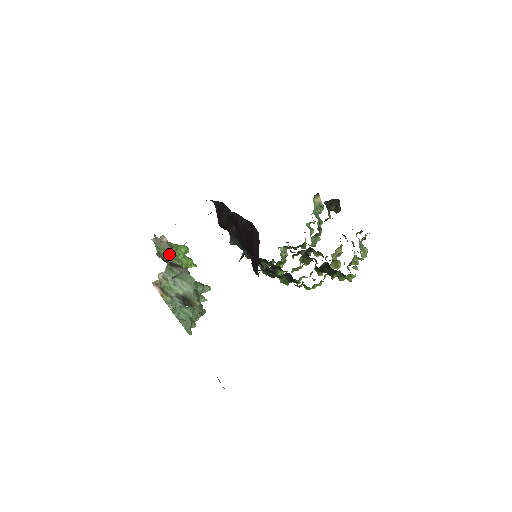
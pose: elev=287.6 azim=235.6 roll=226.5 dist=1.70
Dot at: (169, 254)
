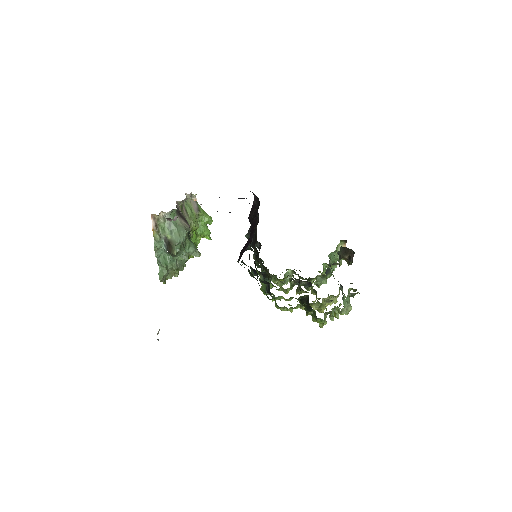
Dot at: (192, 213)
